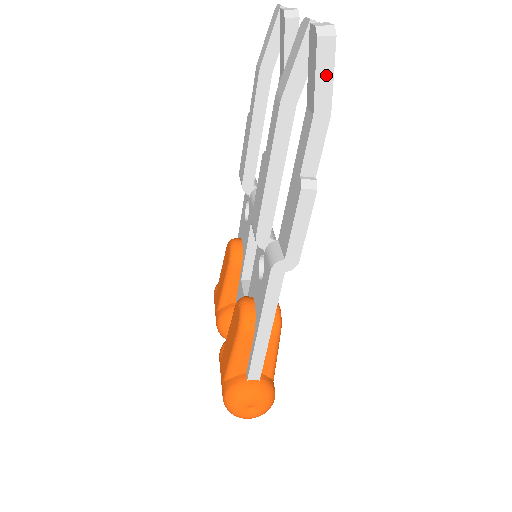
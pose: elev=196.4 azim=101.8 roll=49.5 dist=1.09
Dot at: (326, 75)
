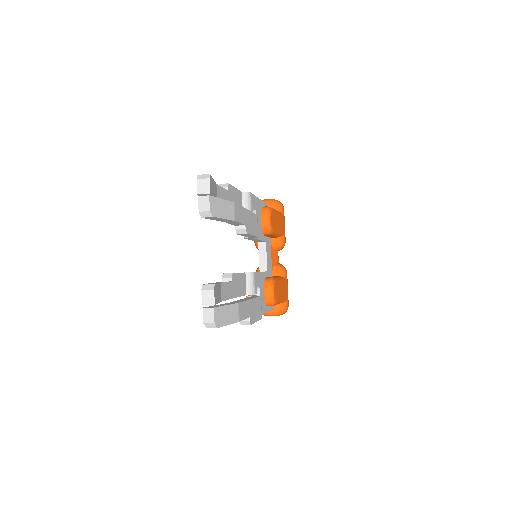
Dot at: occluded
